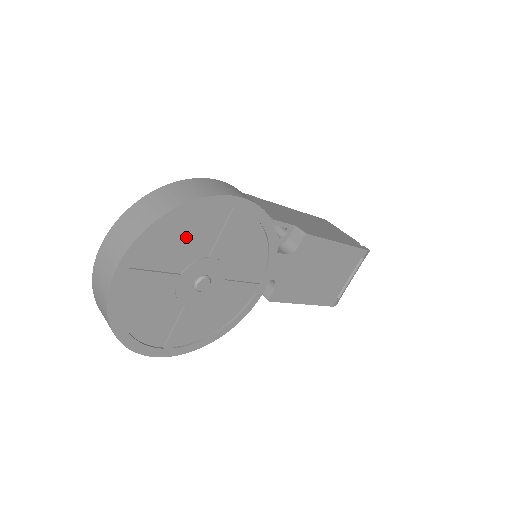
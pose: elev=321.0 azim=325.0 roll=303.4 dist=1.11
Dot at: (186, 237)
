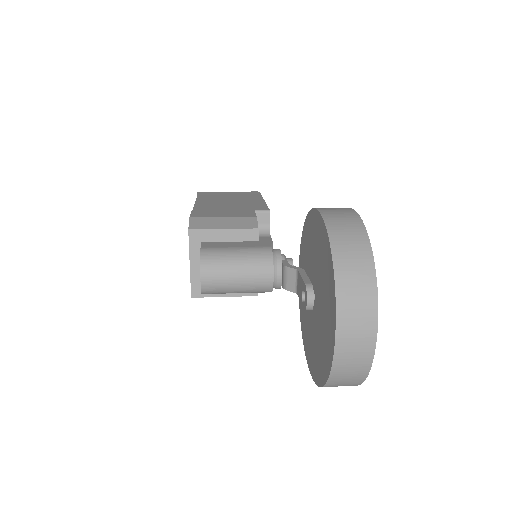
Dot at: occluded
